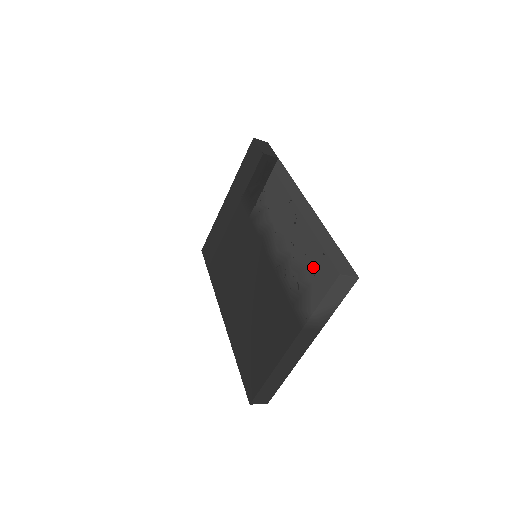
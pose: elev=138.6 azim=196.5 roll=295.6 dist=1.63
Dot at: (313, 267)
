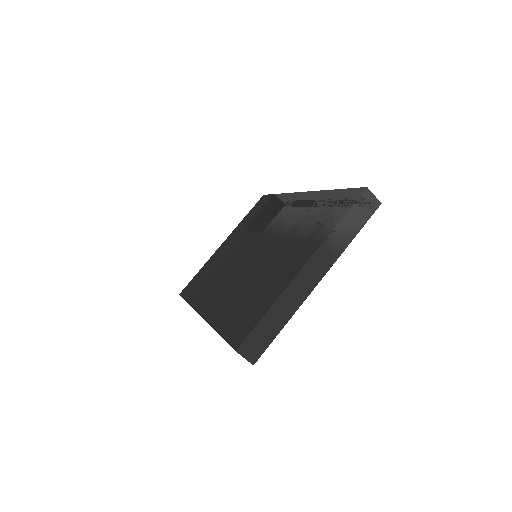
Dot at: (335, 204)
